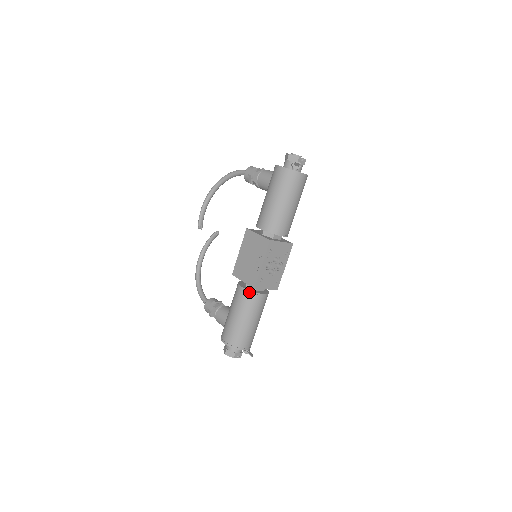
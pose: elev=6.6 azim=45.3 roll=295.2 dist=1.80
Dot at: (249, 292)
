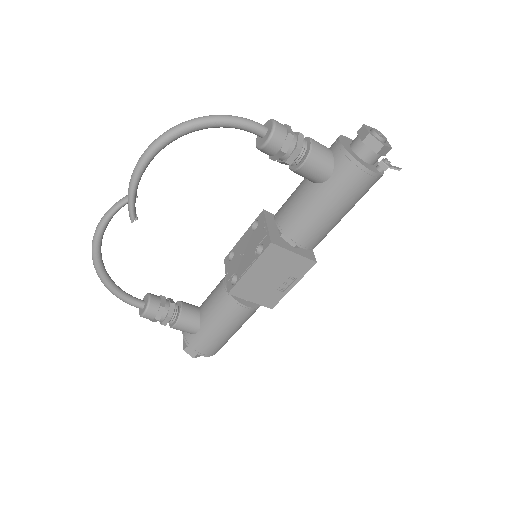
Dot at: occluded
